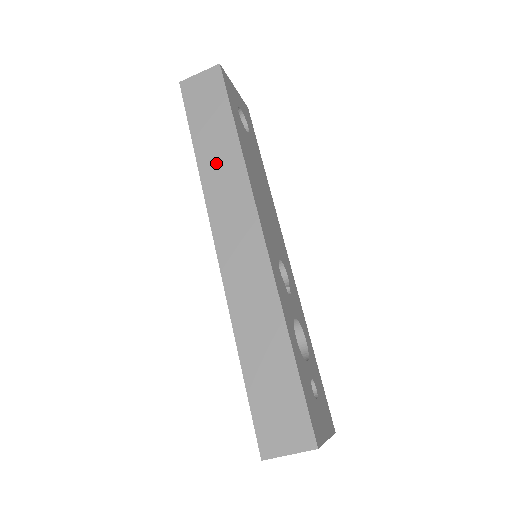
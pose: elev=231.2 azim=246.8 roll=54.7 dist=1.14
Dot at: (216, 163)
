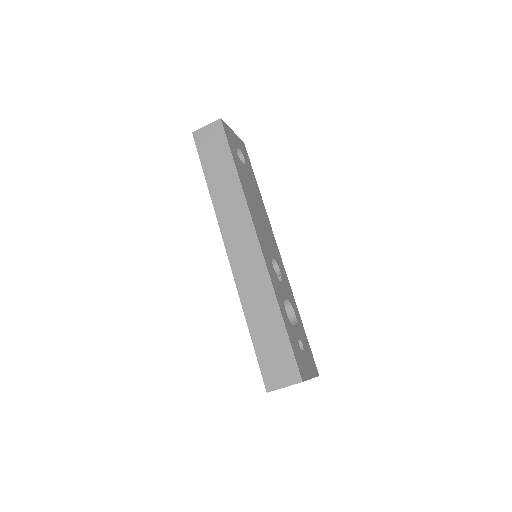
Dot at: (223, 192)
